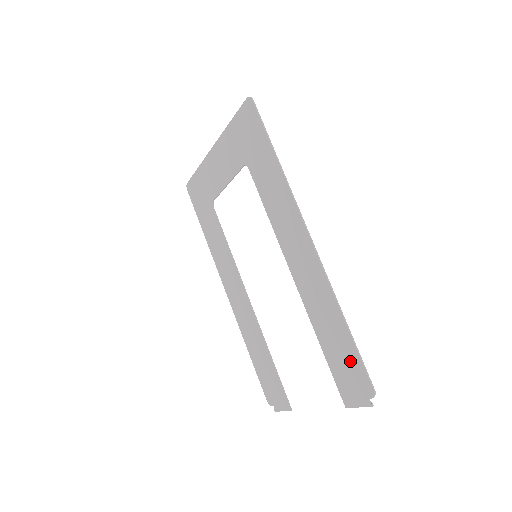
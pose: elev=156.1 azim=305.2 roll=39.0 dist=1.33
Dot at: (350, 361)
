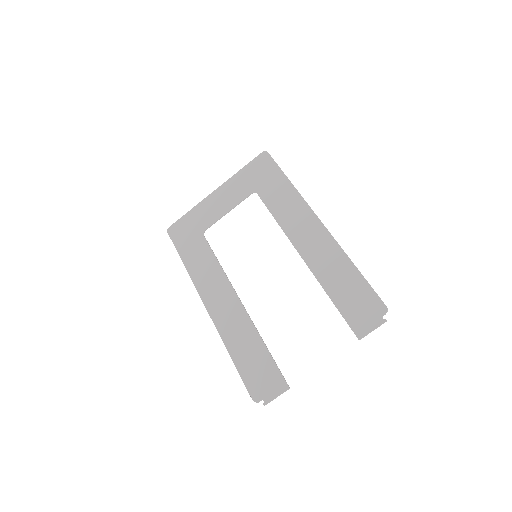
Dot at: (362, 294)
